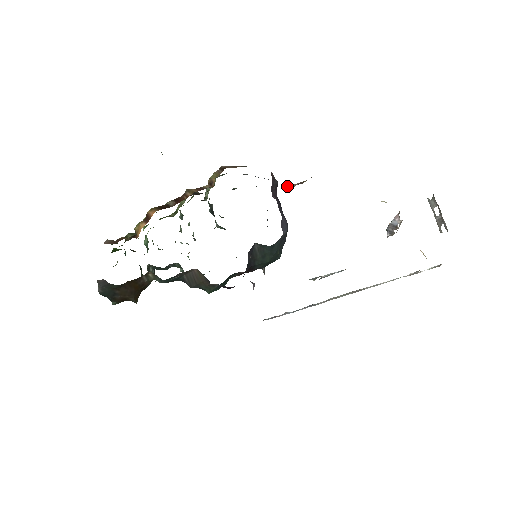
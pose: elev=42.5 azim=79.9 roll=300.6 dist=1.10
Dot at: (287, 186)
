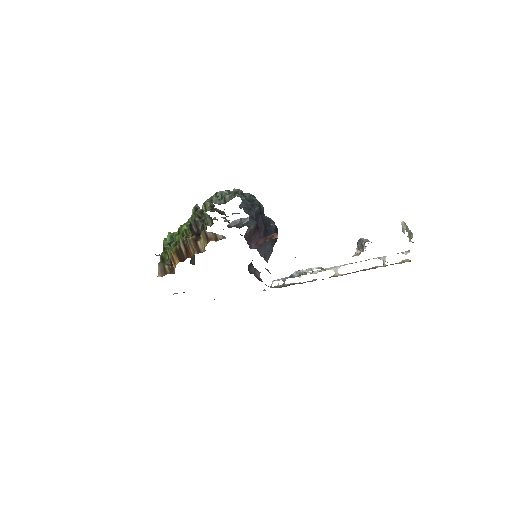
Dot at: (261, 243)
